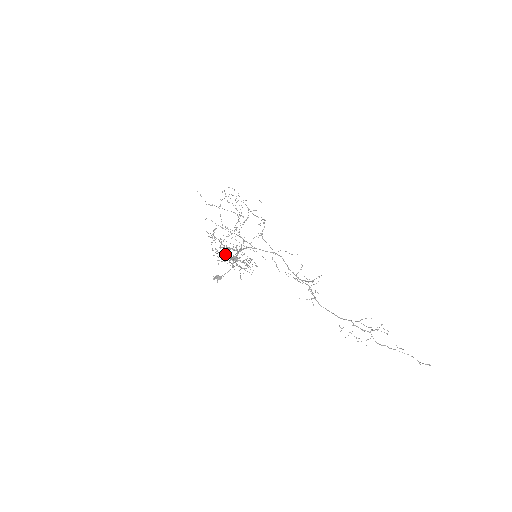
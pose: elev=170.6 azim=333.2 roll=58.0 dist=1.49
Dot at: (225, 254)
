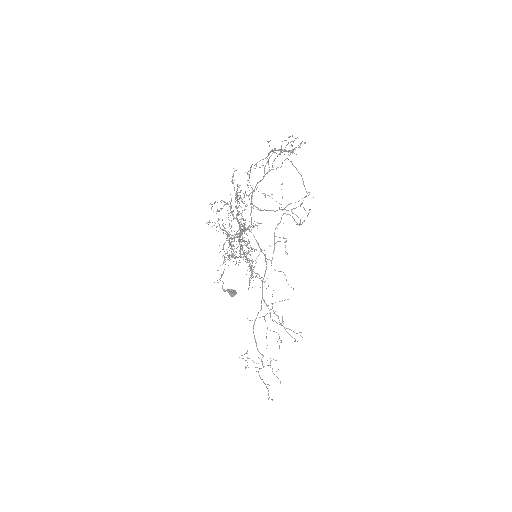
Dot at: occluded
